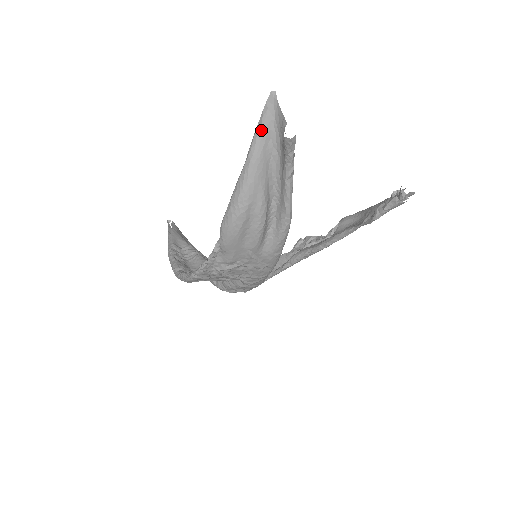
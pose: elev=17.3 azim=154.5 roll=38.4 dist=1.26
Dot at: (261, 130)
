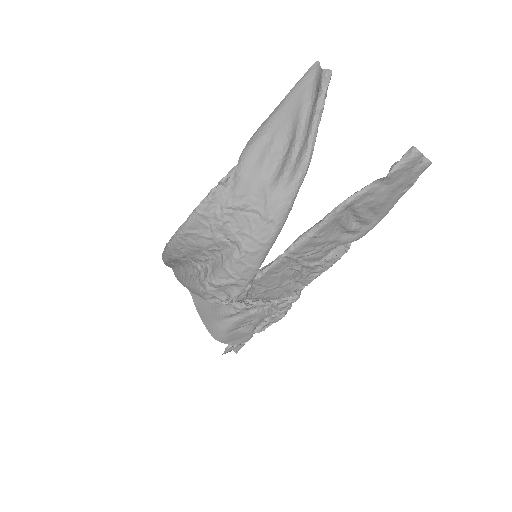
Dot at: (302, 81)
